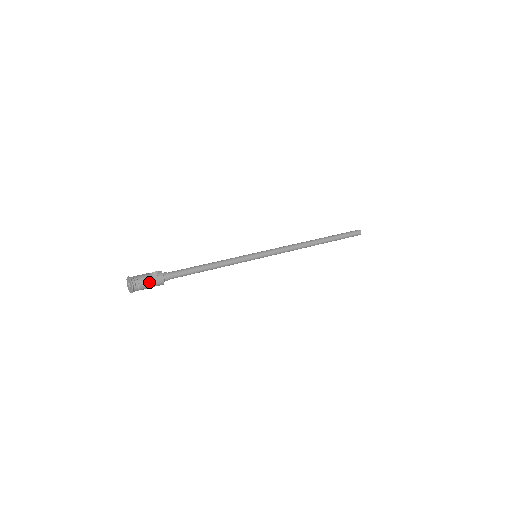
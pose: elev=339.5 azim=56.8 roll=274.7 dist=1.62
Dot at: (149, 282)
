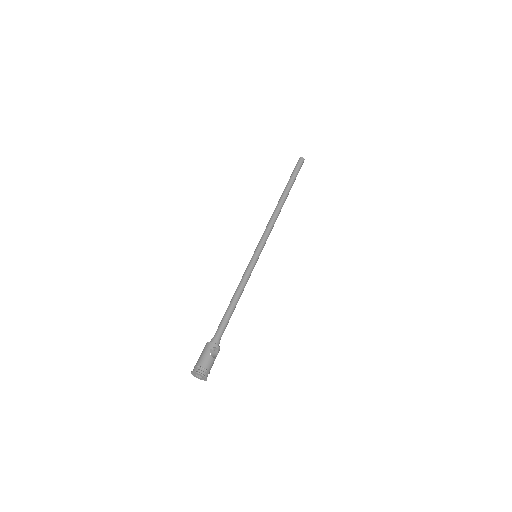
Dot at: (213, 363)
